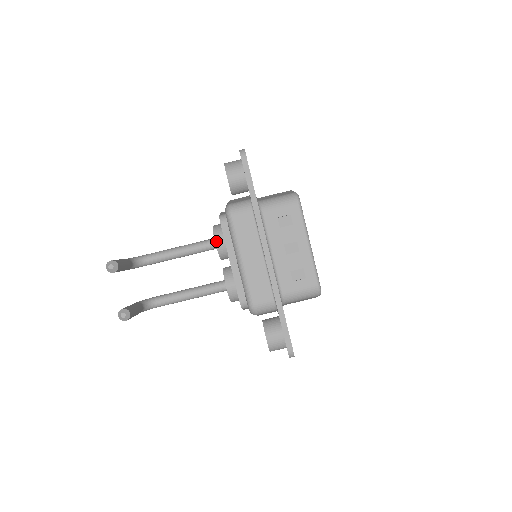
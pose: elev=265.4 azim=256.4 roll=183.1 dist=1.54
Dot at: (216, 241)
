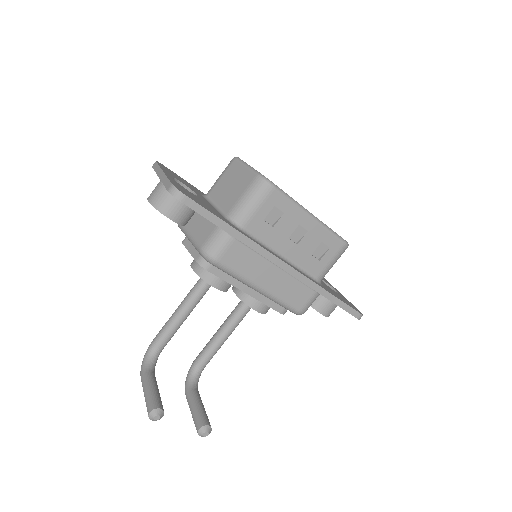
Dot at: (214, 286)
